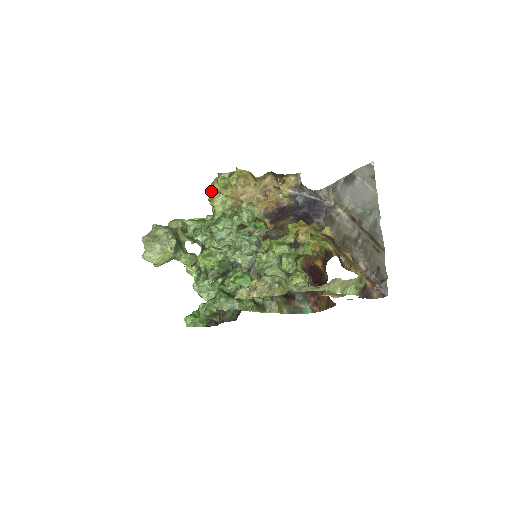
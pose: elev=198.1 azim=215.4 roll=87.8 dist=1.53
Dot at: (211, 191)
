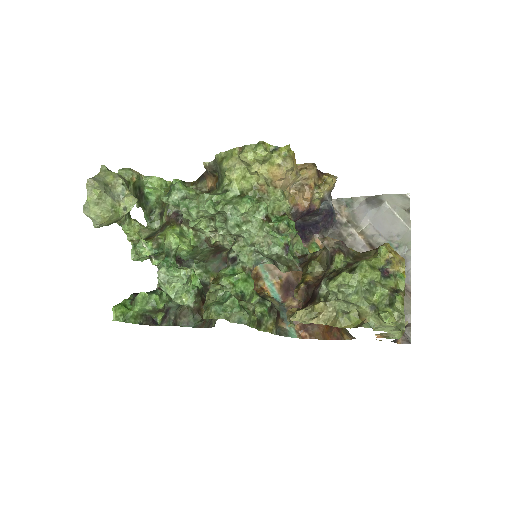
Dot at: (233, 158)
